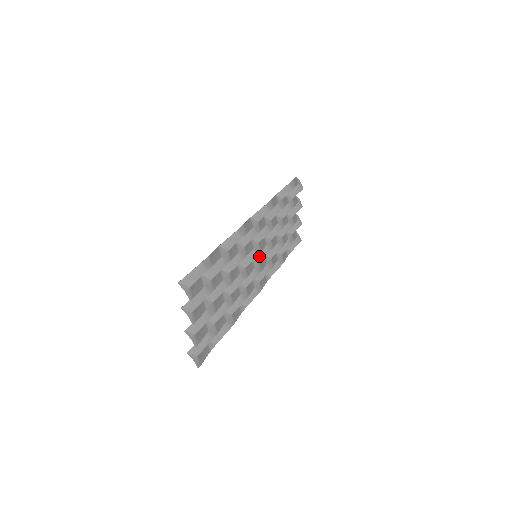
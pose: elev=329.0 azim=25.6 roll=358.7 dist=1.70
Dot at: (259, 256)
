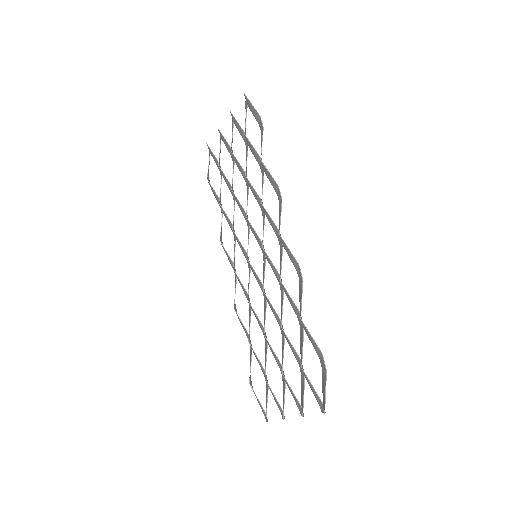
Dot at: occluded
